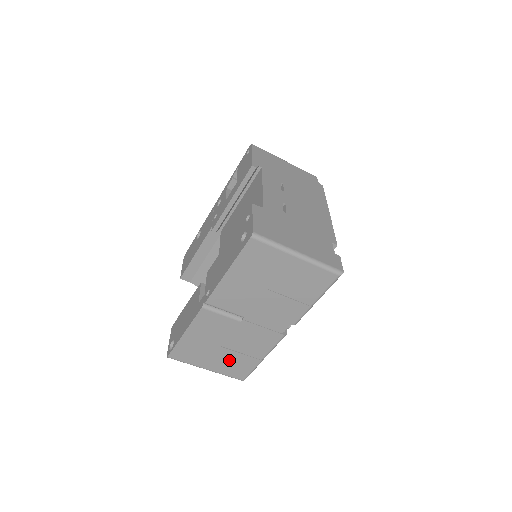
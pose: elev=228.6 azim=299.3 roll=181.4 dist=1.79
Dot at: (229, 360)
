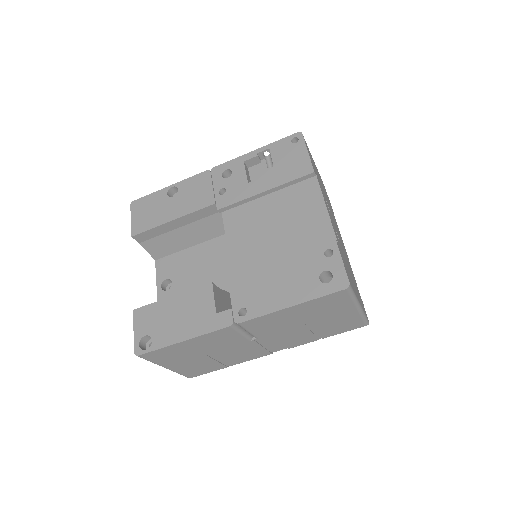
Dot at: (199, 364)
